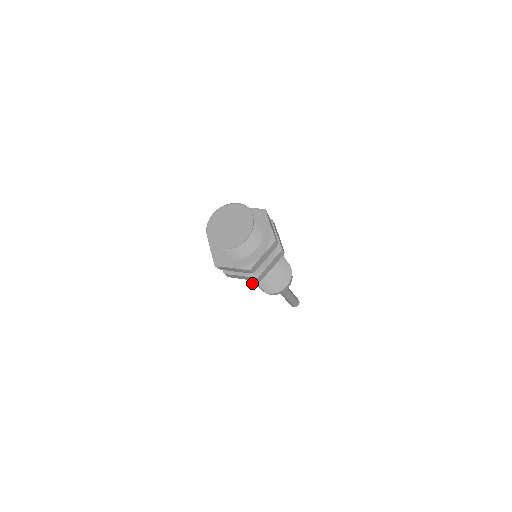
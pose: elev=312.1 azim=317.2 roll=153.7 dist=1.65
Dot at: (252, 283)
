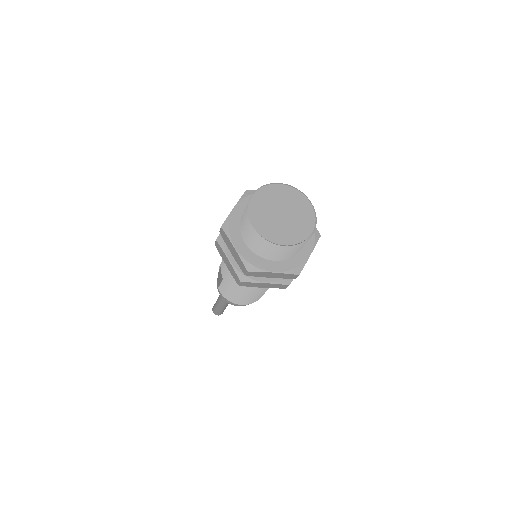
Dot at: (221, 270)
